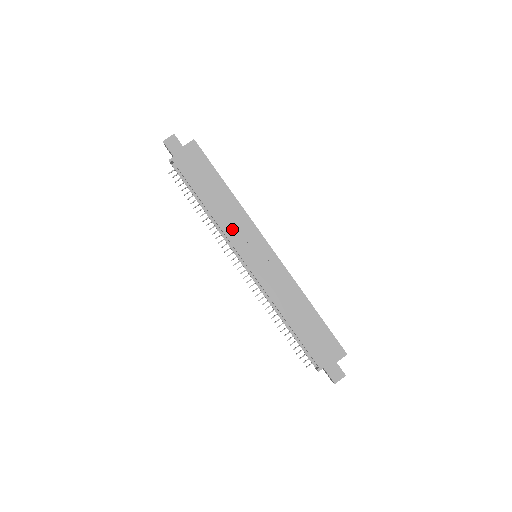
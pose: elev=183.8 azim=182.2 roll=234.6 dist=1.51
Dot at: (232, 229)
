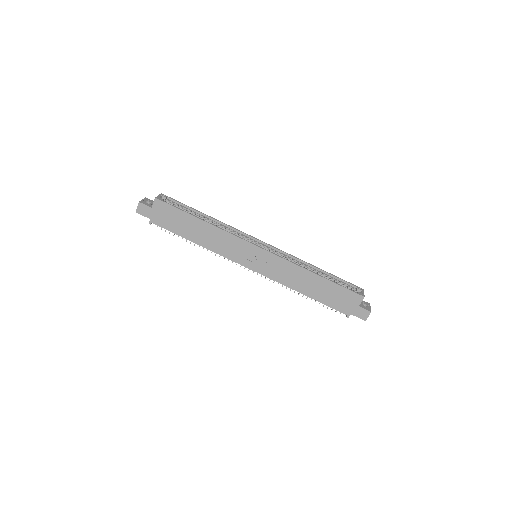
Dot at: (225, 250)
